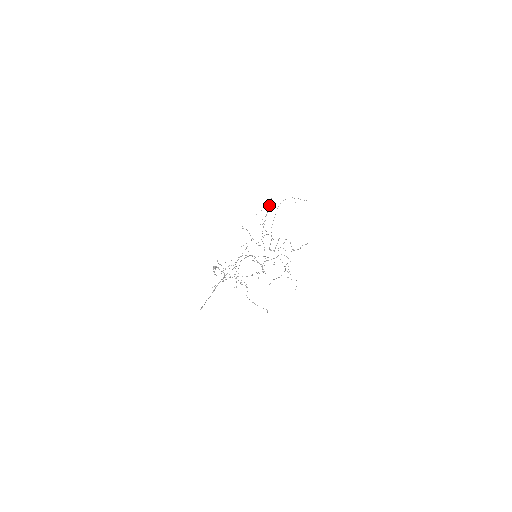
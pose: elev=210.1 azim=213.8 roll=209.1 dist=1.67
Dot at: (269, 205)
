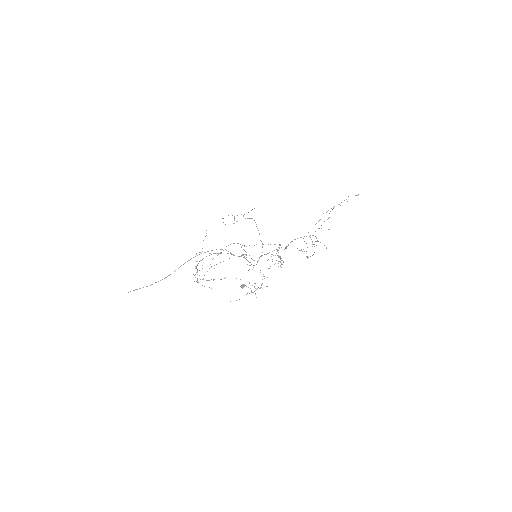
Dot at: (327, 219)
